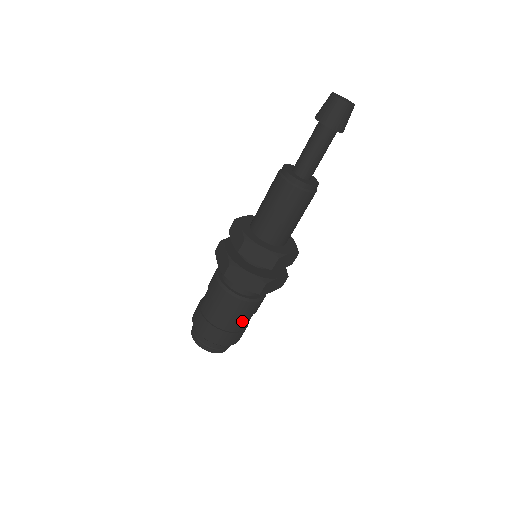
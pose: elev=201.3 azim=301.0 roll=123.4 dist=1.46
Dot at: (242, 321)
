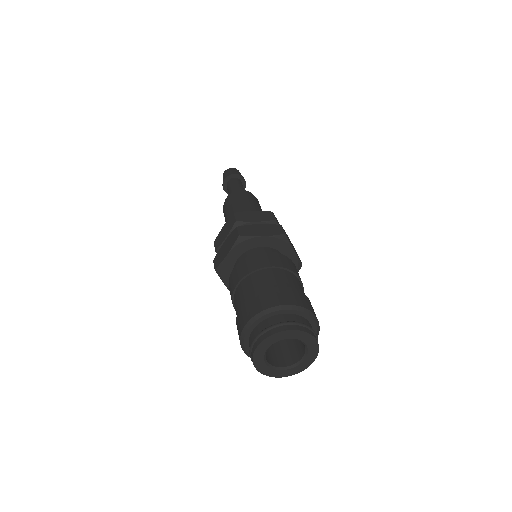
Dot at: (264, 277)
